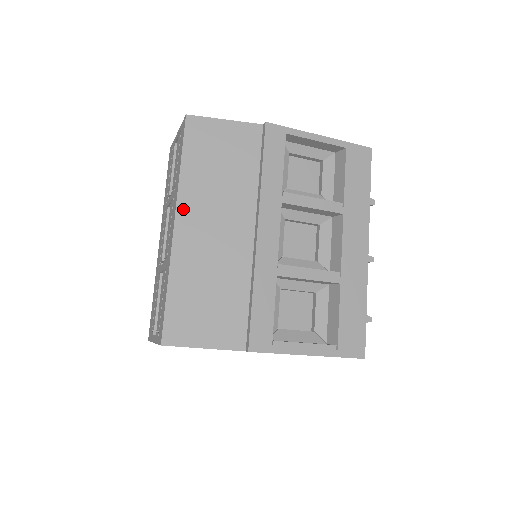
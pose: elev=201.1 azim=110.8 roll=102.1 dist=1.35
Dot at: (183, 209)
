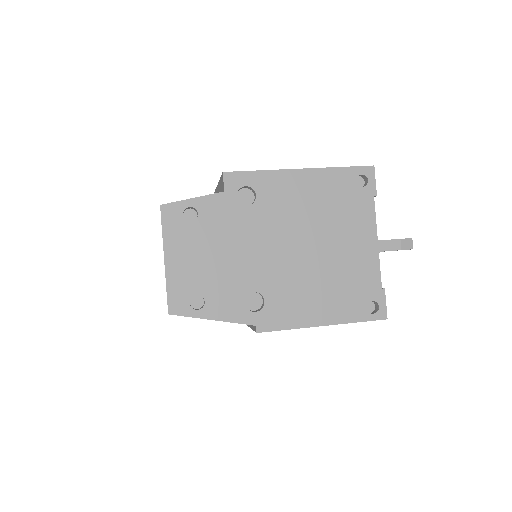
Dot at: occluded
